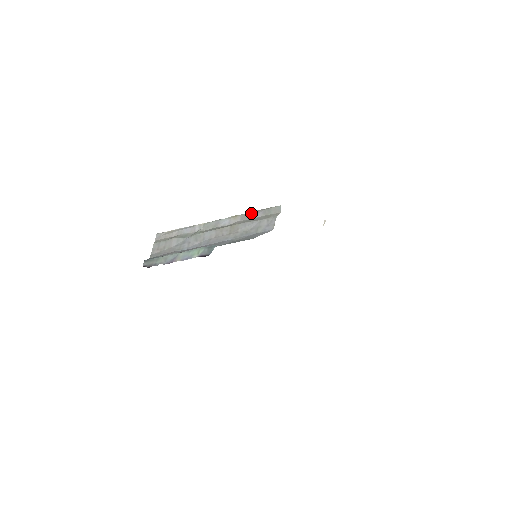
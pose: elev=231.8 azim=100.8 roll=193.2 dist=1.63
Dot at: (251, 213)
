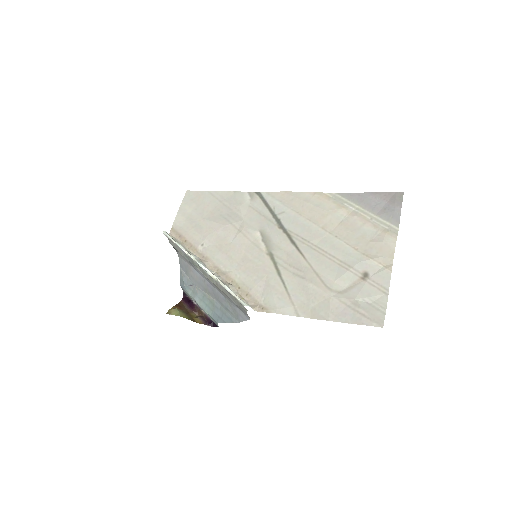
Dot at: occluded
